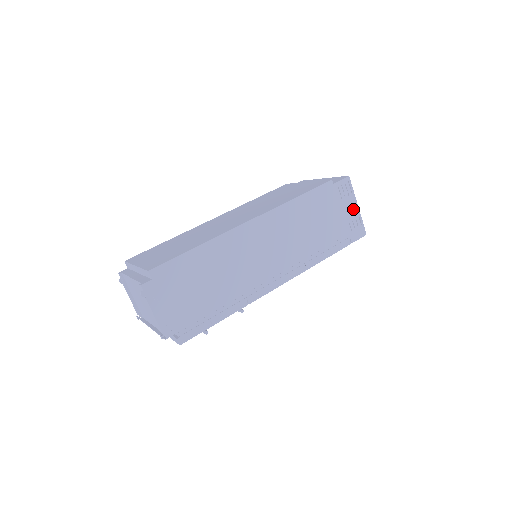
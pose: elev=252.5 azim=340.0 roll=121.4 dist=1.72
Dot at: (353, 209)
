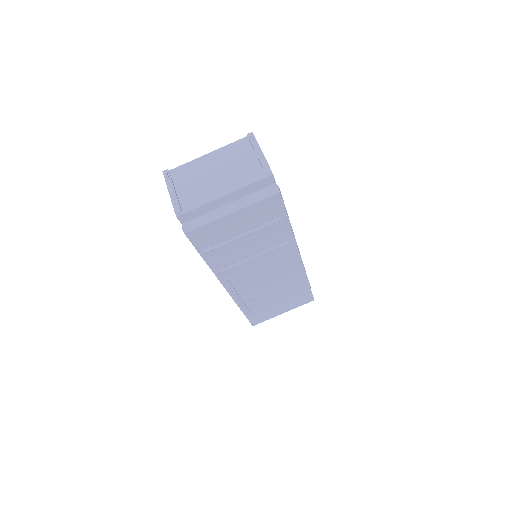
Dot at: occluded
